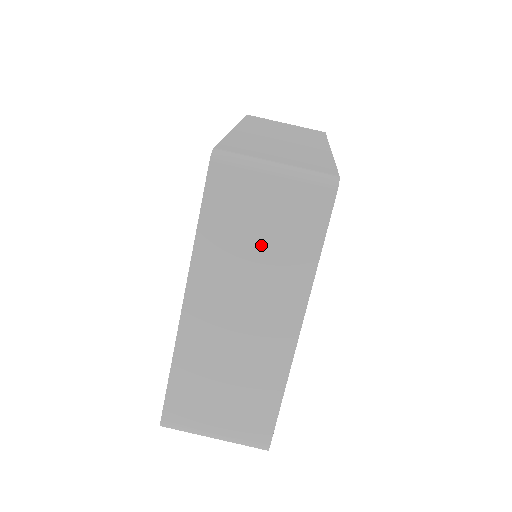
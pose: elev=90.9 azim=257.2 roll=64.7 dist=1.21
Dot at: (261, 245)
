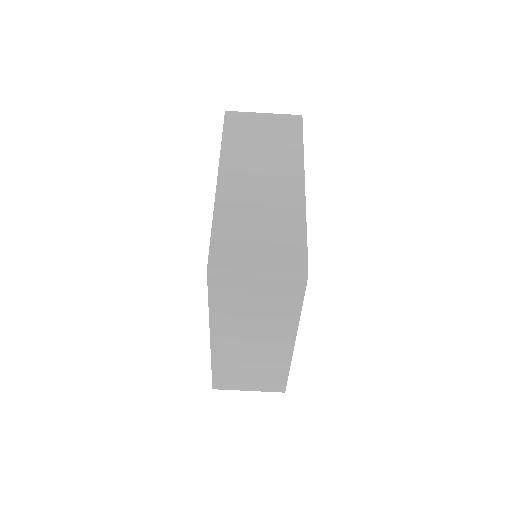
Dot at: (257, 312)
